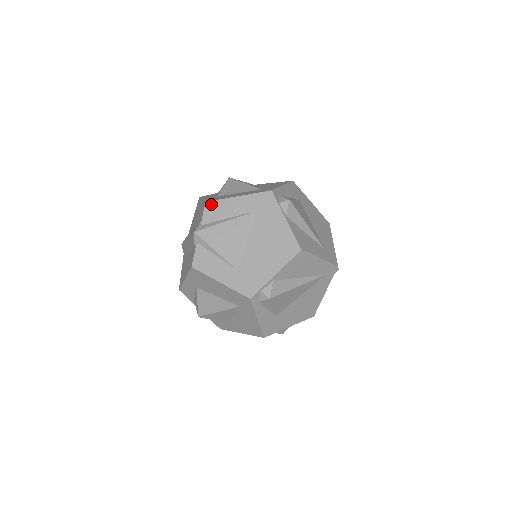
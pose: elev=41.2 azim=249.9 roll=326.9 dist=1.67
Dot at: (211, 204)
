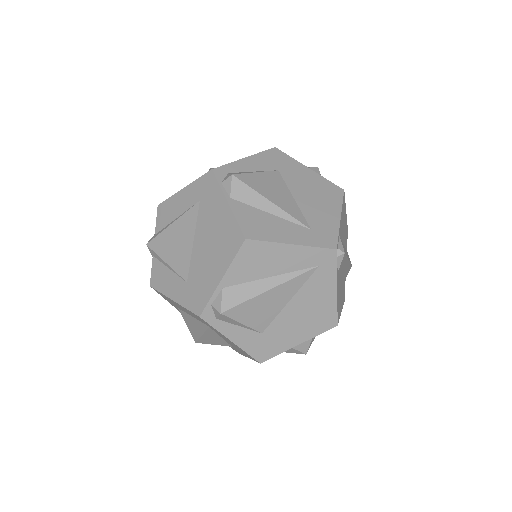
Dot at: (162, 206)
